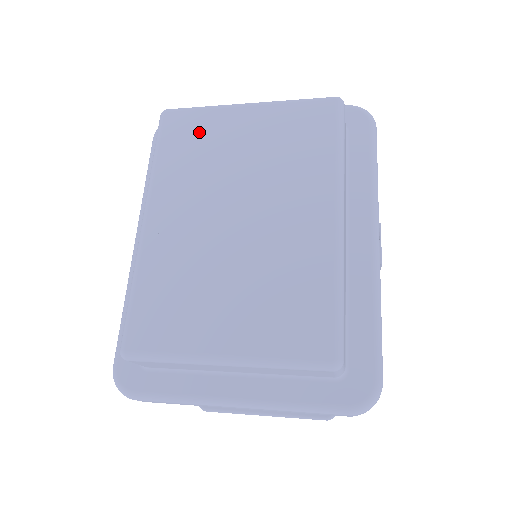
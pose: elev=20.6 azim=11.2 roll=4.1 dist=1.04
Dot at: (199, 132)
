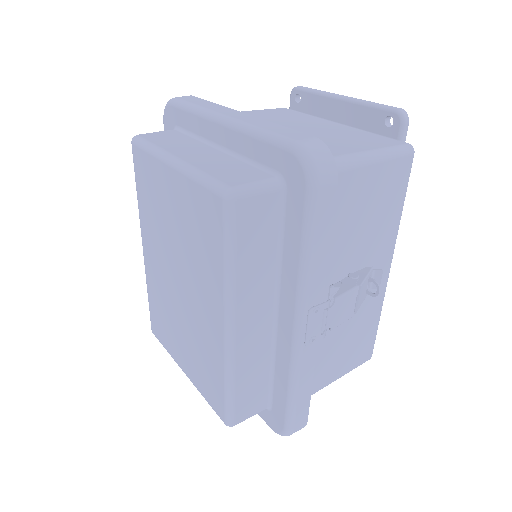
Dot at: (150, 181)
